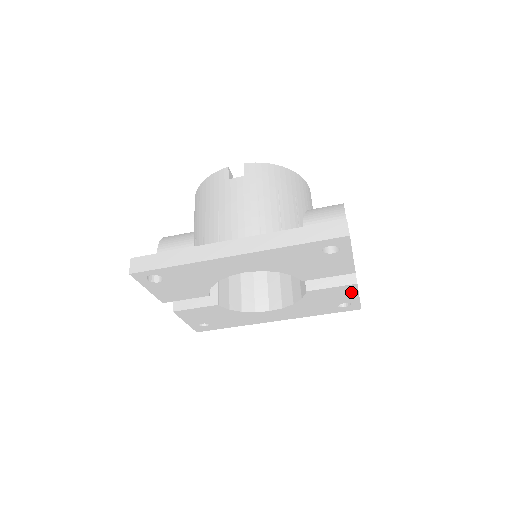
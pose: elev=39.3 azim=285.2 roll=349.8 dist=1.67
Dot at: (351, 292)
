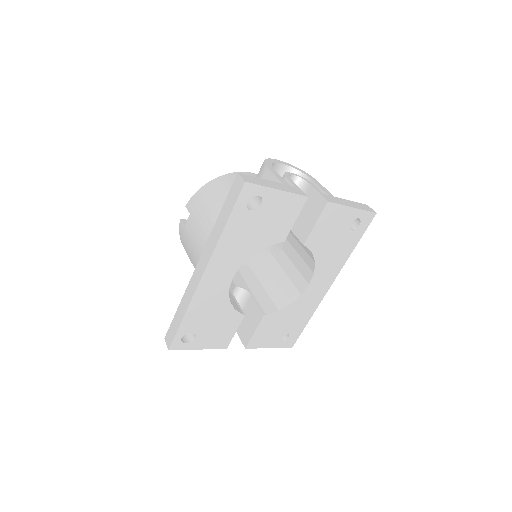
Dot at: (338, 211)
